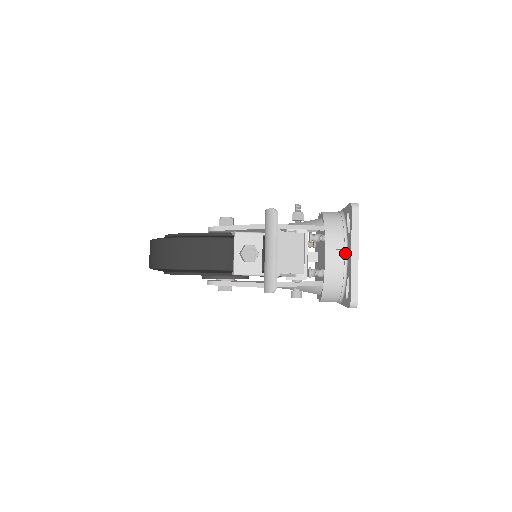
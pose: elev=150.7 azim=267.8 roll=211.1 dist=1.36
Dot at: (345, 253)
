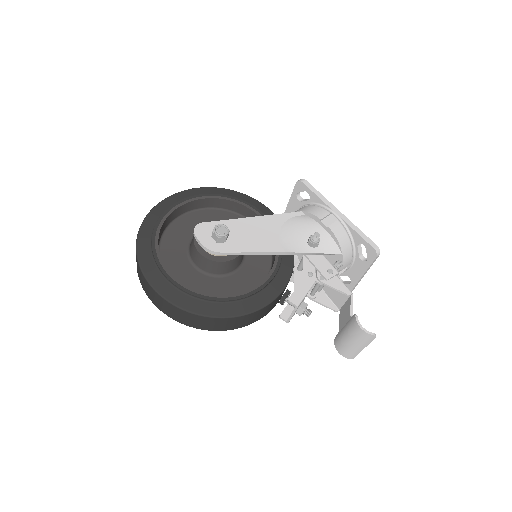
Dot at: (351, 265)
